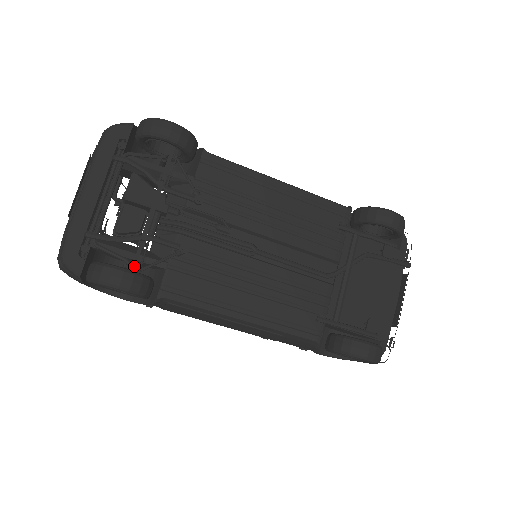
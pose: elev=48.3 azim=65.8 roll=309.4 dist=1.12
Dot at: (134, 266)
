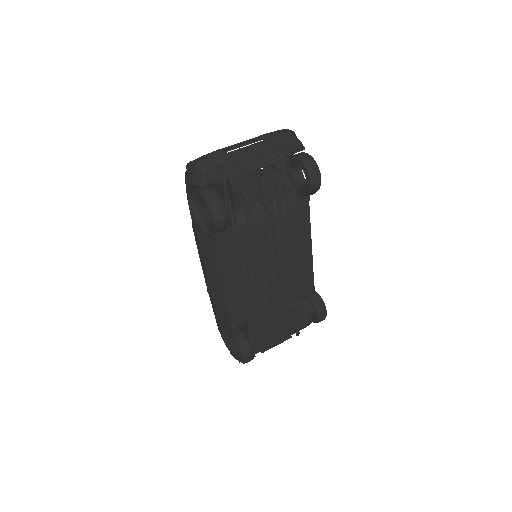
Dot at: (227, 214)
